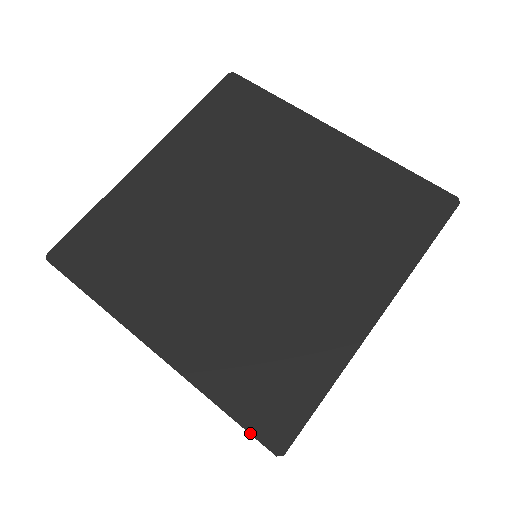
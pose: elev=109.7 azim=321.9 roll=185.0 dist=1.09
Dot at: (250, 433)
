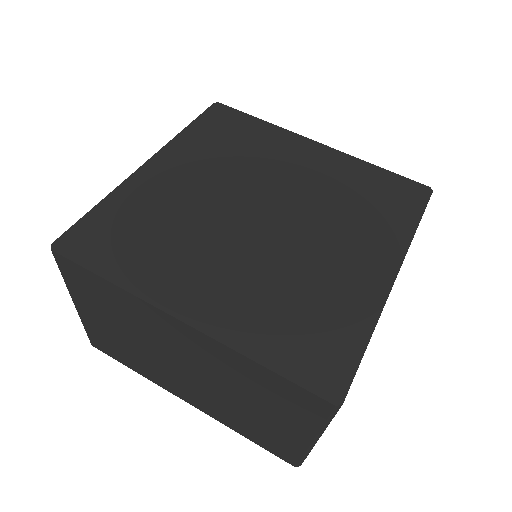
Dot at: (304, 387)
